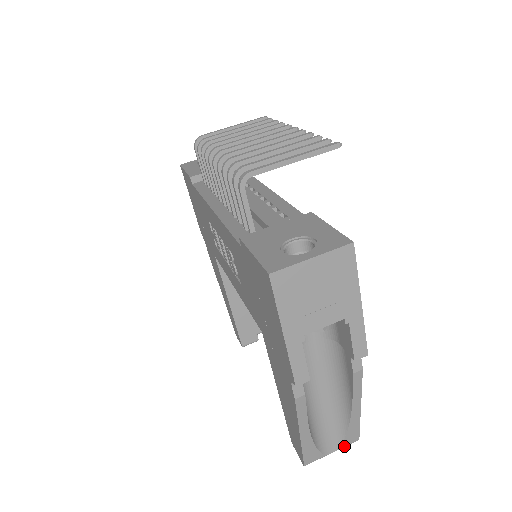
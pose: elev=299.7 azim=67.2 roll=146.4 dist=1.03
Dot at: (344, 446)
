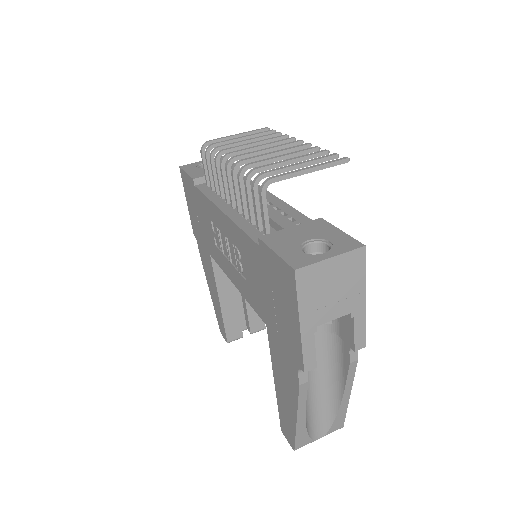
Dot at: (330, 432)
